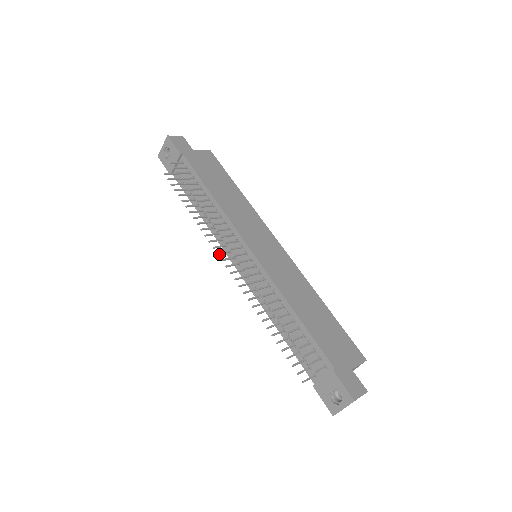
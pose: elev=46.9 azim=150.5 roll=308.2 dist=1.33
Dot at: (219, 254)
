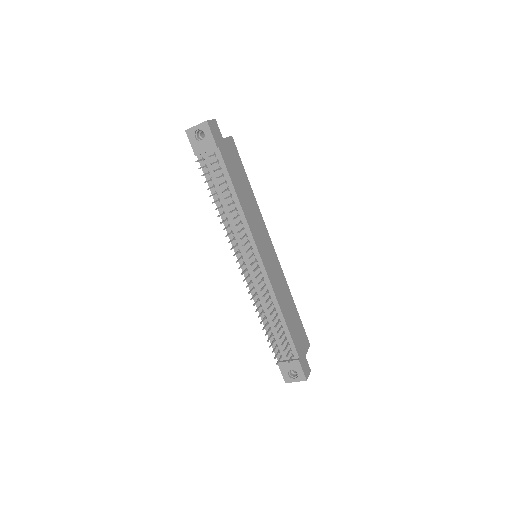
Dot at: (234, 255)
